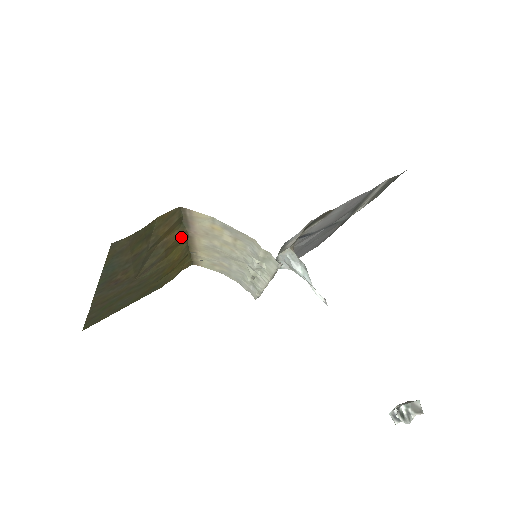
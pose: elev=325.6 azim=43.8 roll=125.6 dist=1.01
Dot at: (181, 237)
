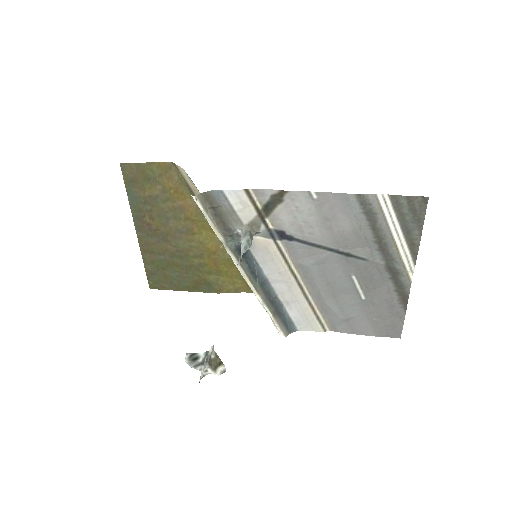
Dot at: (200, 214)
